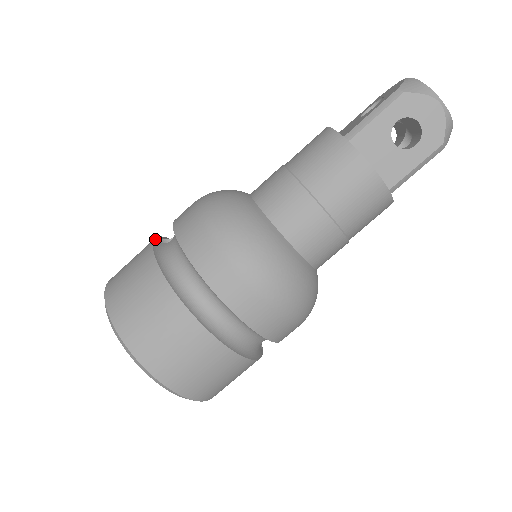
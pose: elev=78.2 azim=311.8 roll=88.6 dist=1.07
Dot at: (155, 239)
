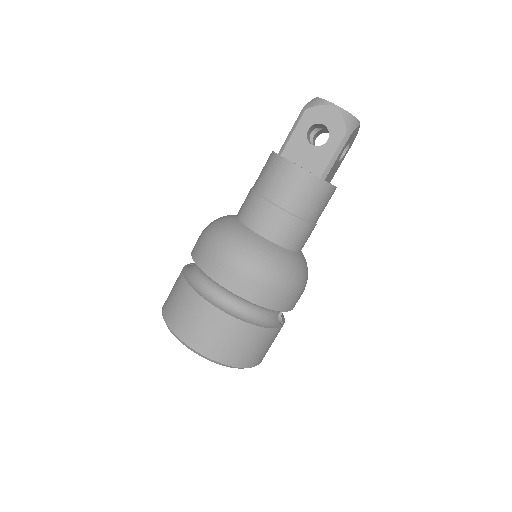
Dot at: (188, 264)
